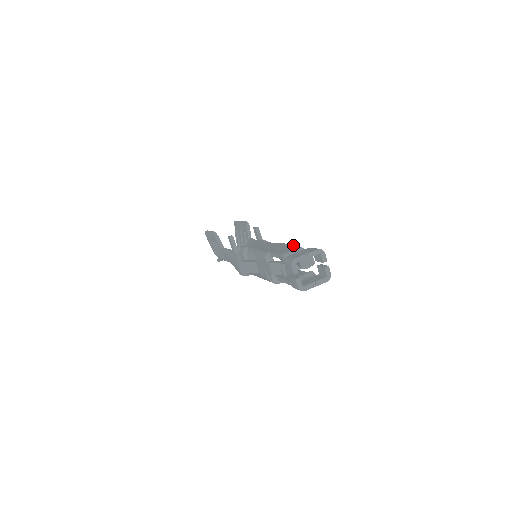
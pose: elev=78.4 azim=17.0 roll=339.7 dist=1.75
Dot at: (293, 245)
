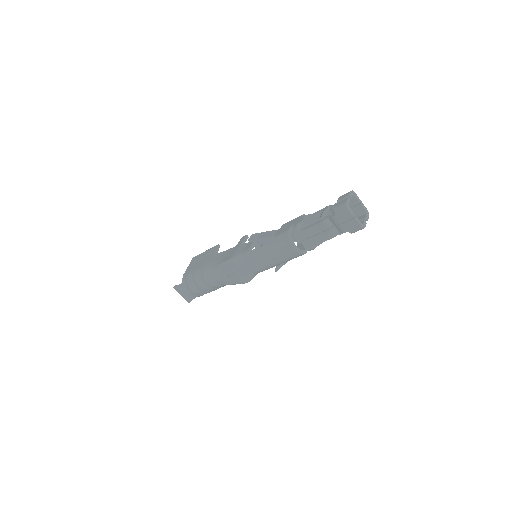
Dot at: occluded
